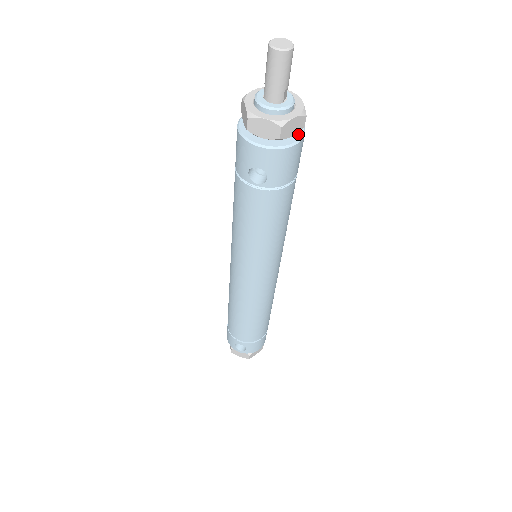
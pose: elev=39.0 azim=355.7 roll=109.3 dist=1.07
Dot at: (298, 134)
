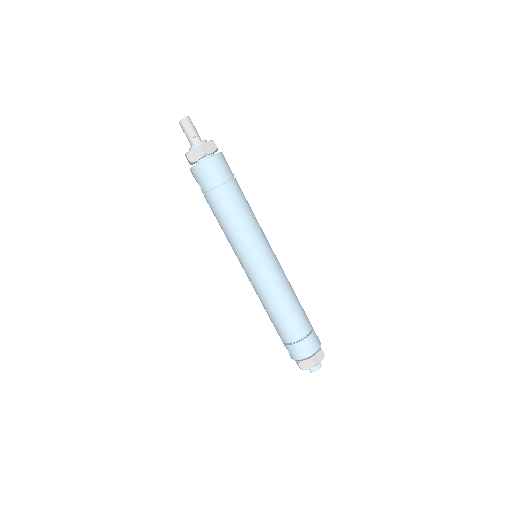
Dot at: (206, 159)
